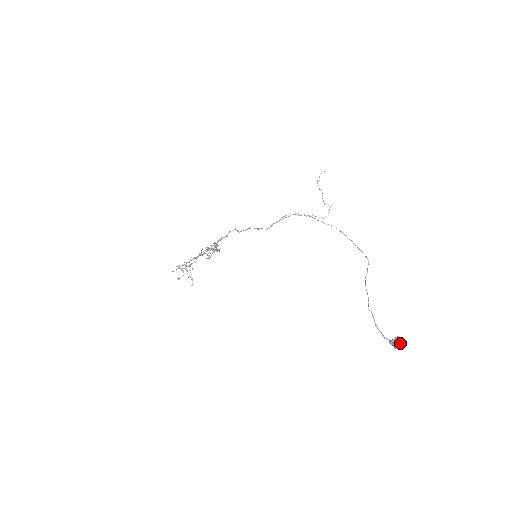
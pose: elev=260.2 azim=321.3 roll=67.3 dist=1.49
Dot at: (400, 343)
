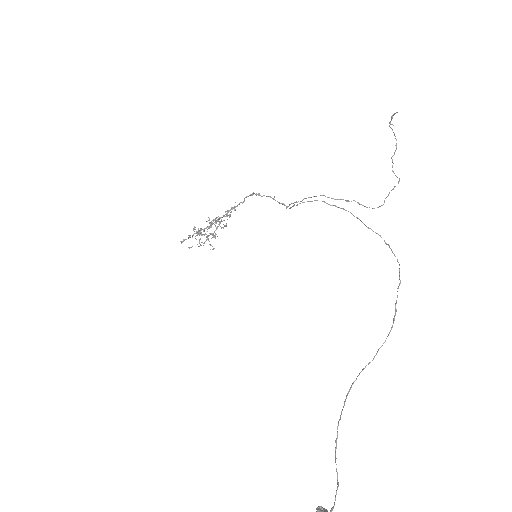
Dot at: out of frame
